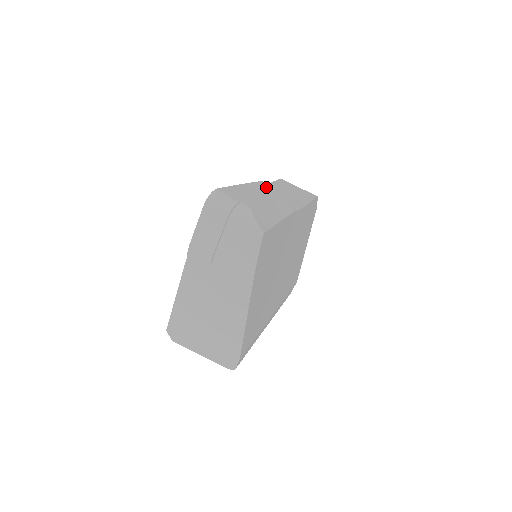
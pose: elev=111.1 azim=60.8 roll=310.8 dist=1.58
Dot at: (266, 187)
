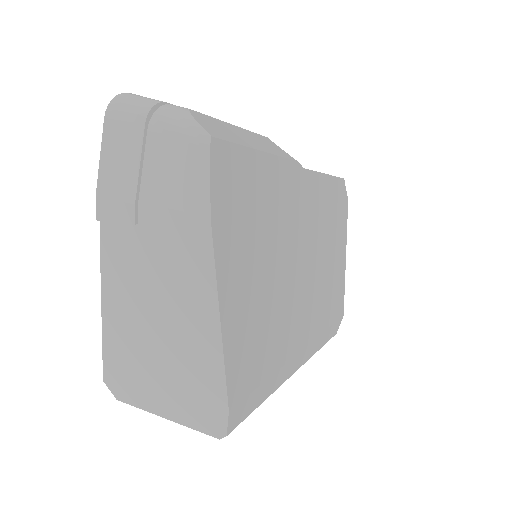
Dot at: occluded
